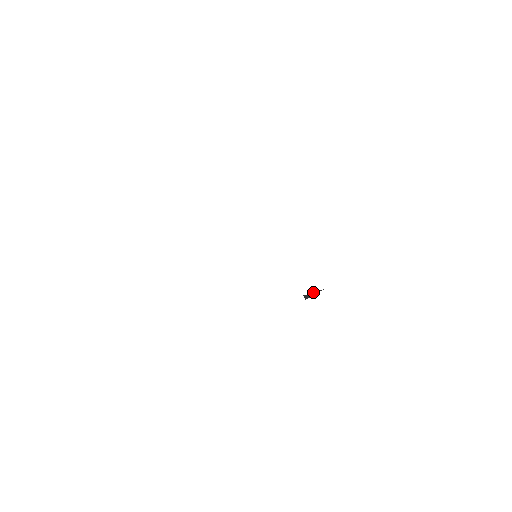
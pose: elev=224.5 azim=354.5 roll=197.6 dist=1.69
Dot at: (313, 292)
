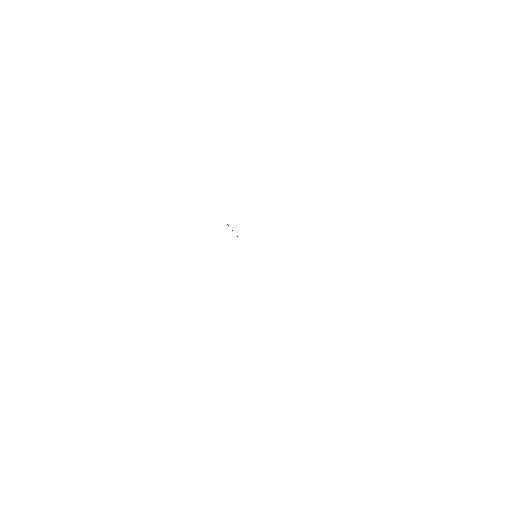
Dot at: occluded
